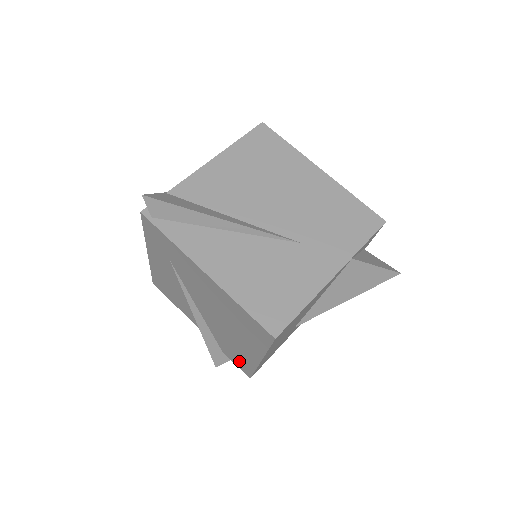
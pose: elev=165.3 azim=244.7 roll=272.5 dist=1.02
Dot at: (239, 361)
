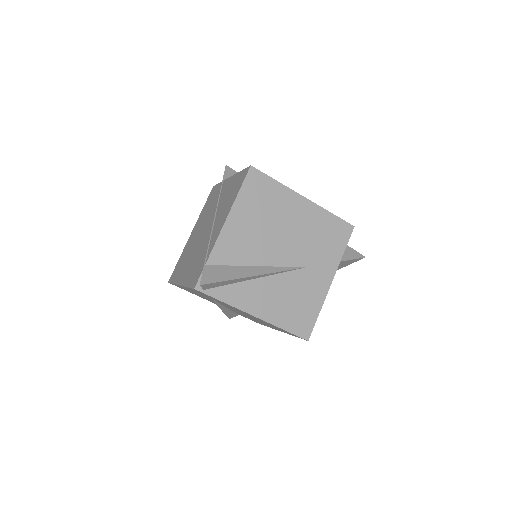
Dot at: occluded
